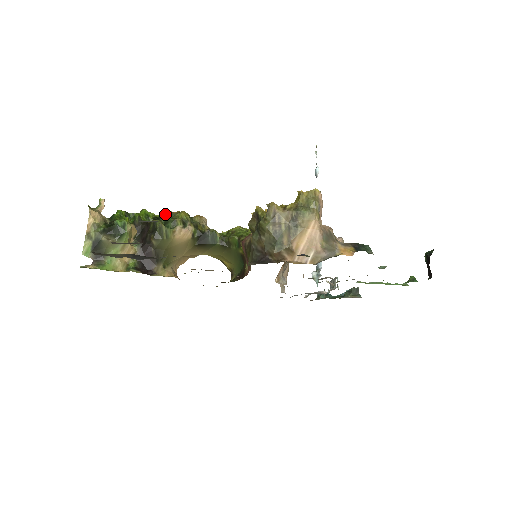
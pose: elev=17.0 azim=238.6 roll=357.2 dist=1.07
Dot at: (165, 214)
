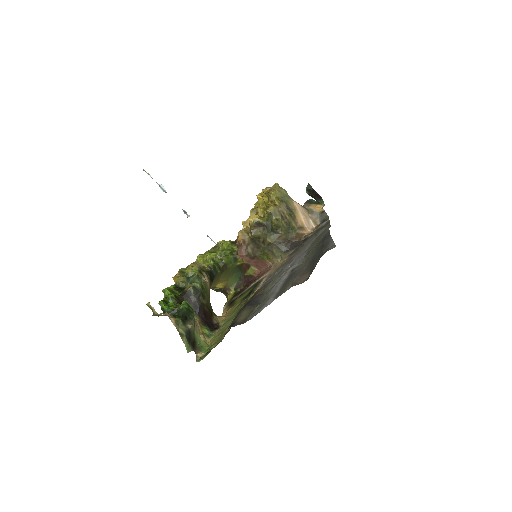
Dot at: (183, 278)
